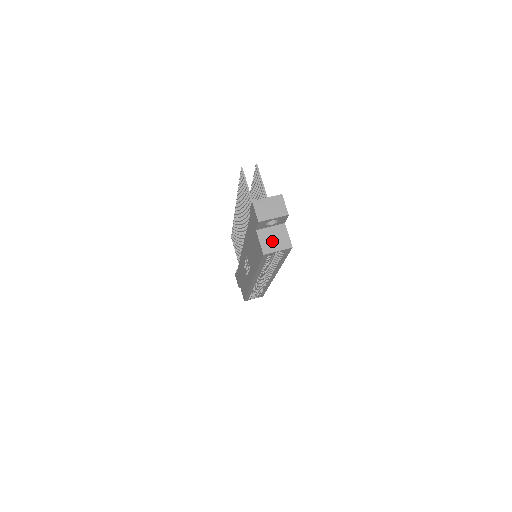
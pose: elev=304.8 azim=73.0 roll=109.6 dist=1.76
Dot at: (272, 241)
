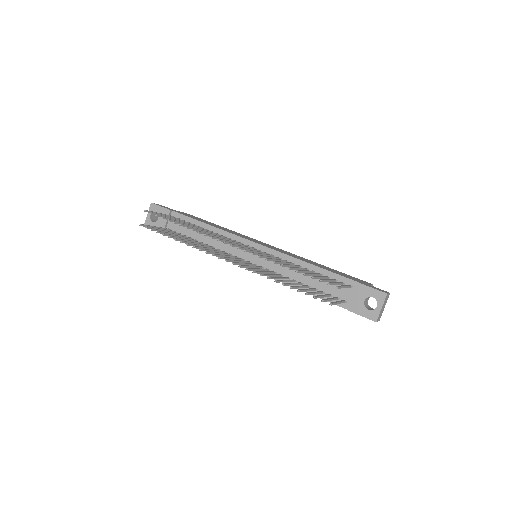
Dot at: occluded
